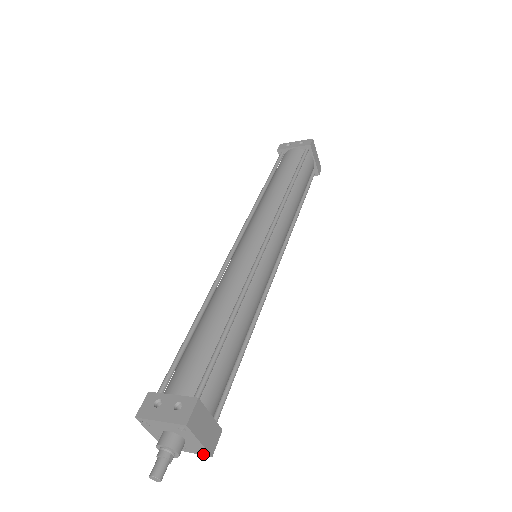
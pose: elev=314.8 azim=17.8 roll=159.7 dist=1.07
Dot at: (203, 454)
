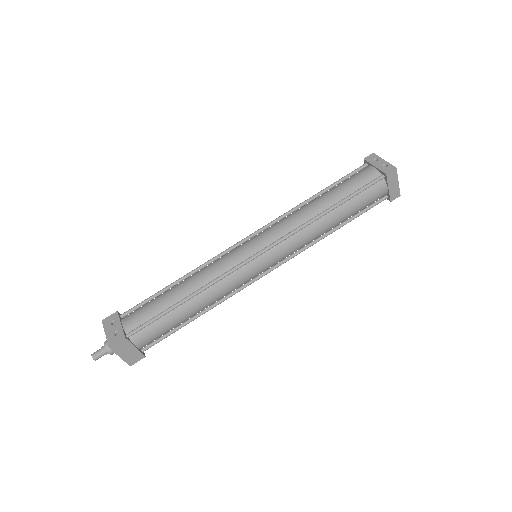
Dot at: occluded
